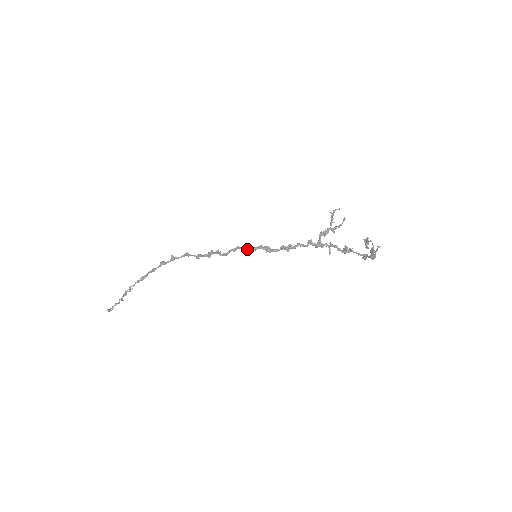
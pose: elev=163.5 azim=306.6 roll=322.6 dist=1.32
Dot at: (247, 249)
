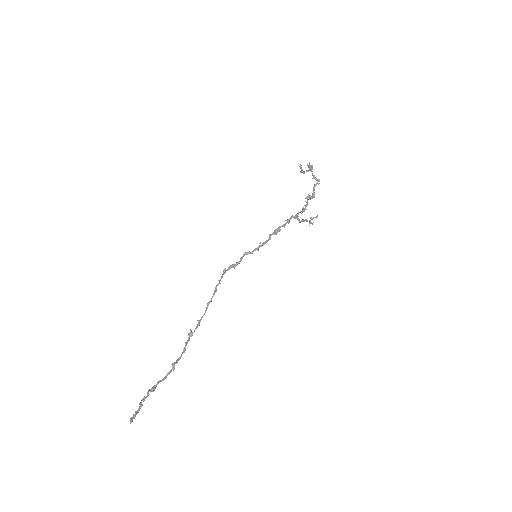
Dot at: (245, 253)
